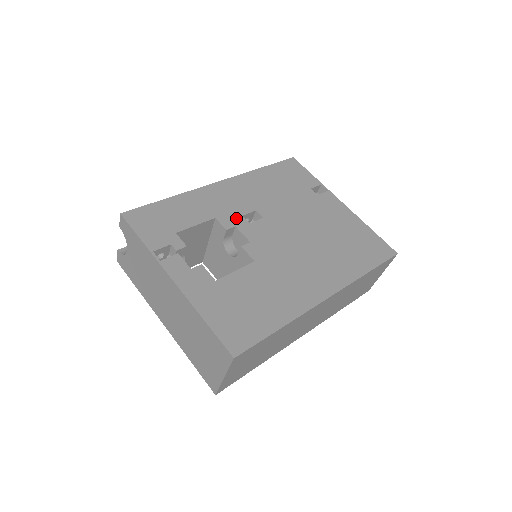
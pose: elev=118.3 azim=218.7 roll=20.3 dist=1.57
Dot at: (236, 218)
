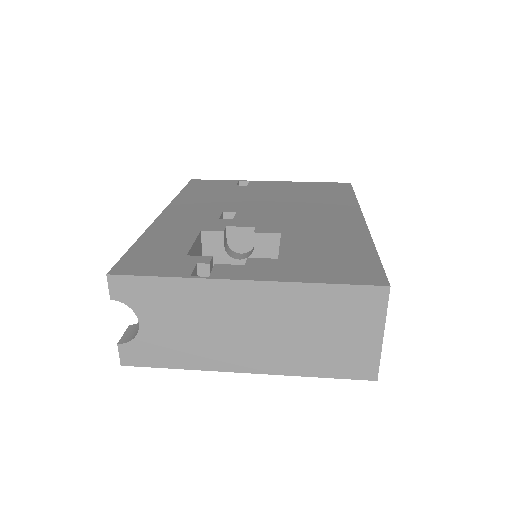
Dot at: (217, 222)
